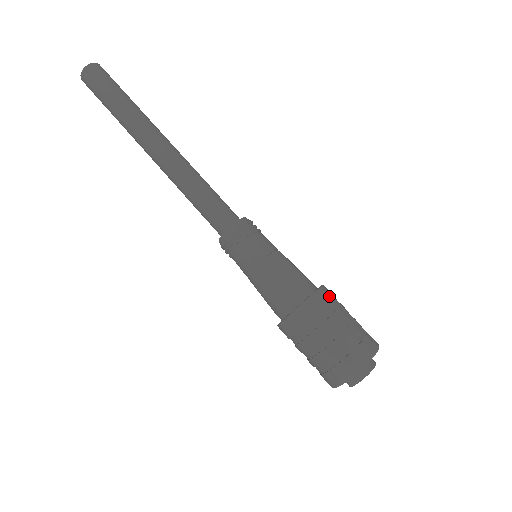
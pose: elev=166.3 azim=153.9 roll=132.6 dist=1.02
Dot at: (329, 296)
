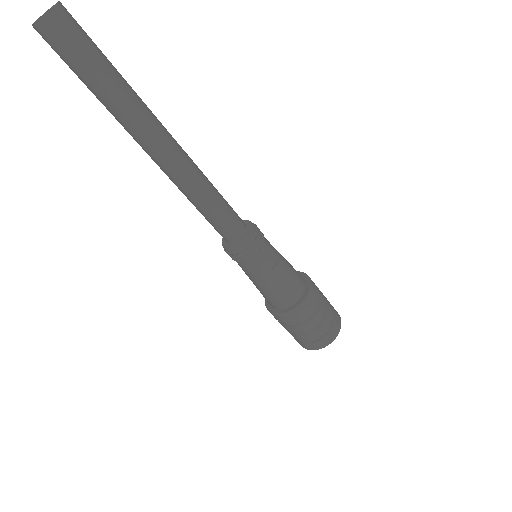
Dot at: (316, 295)
